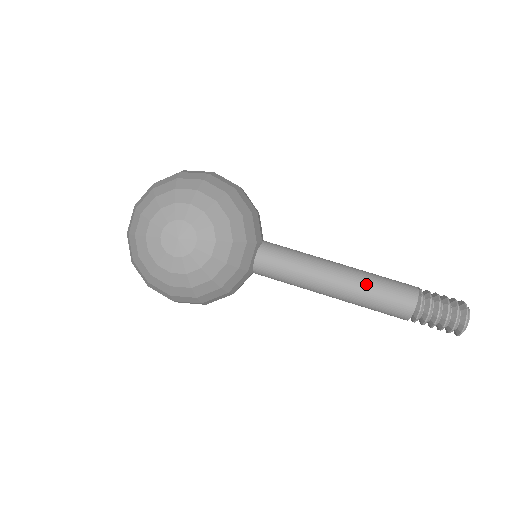
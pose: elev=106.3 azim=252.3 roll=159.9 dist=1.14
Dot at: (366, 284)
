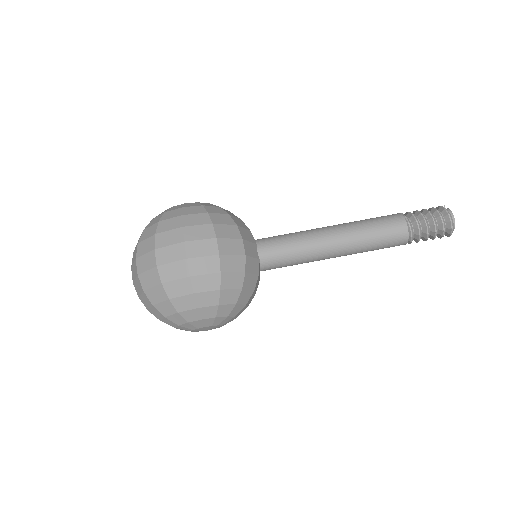
Dot at: (361, 250)
